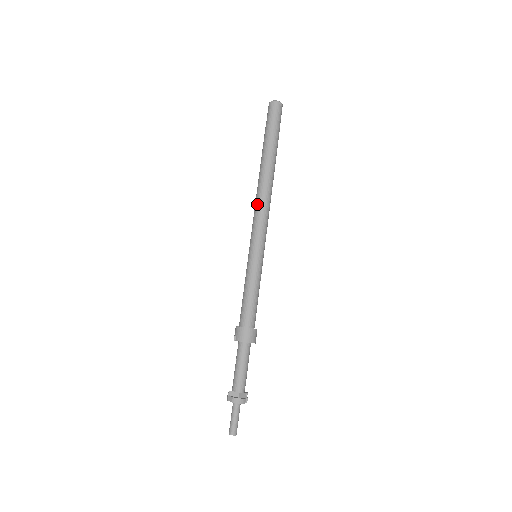
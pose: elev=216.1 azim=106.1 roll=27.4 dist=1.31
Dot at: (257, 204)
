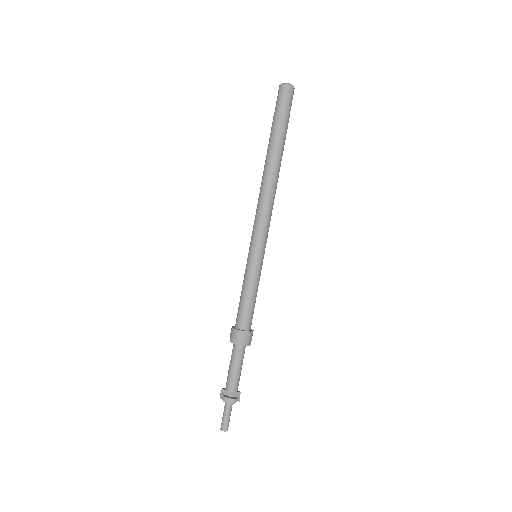
Dot at: (259, 201)
